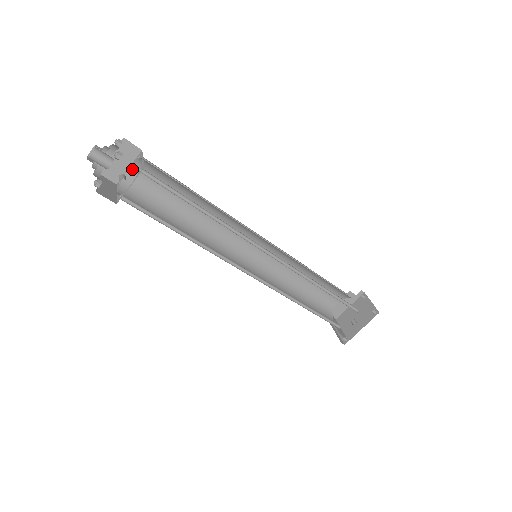
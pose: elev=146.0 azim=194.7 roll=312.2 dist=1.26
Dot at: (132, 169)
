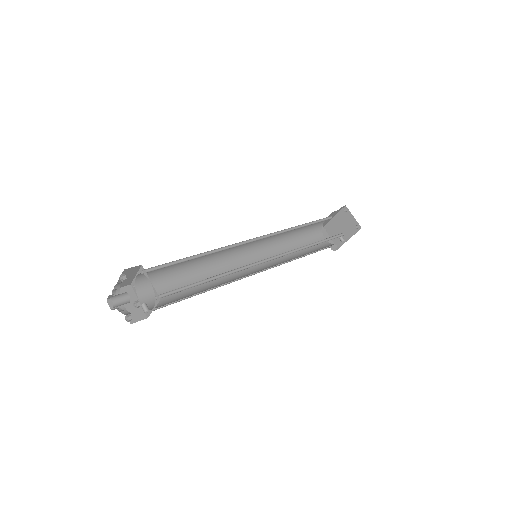
Dot at: (139, 275)
